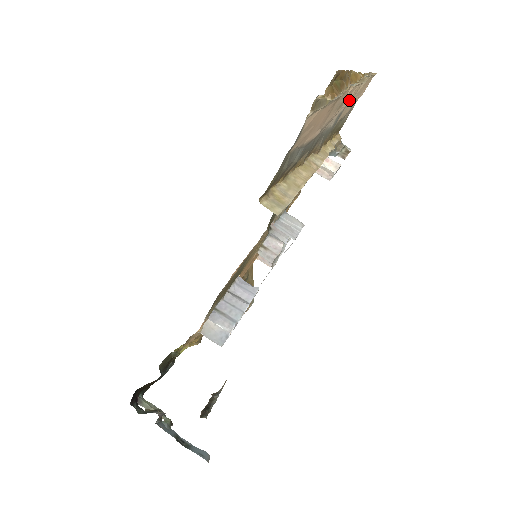
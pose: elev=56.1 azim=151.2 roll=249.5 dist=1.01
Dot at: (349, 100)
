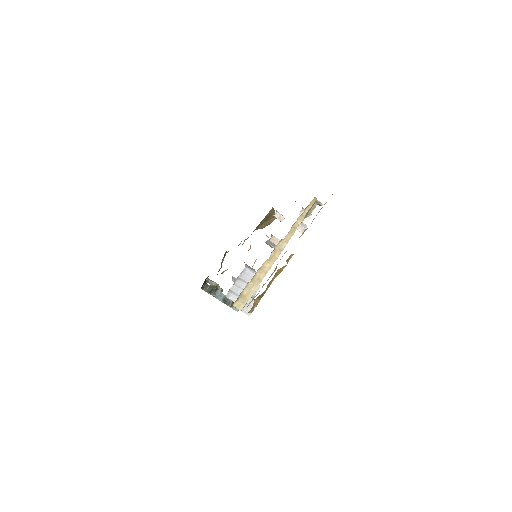
Dot at: occluded
